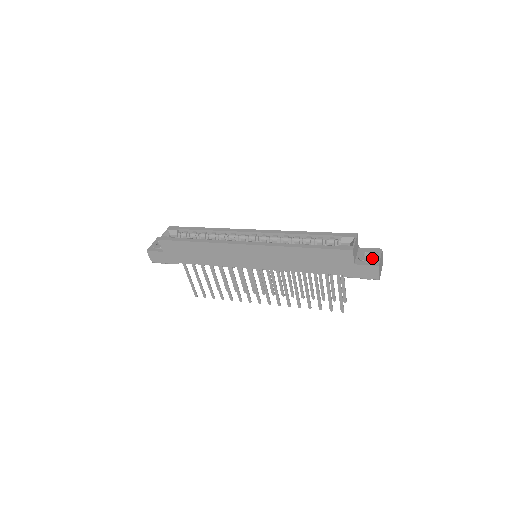
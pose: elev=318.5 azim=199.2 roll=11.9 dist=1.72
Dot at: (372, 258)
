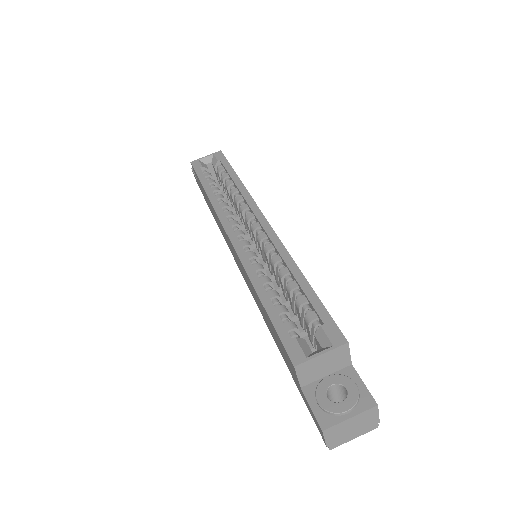
Dot at: (331, 406)
